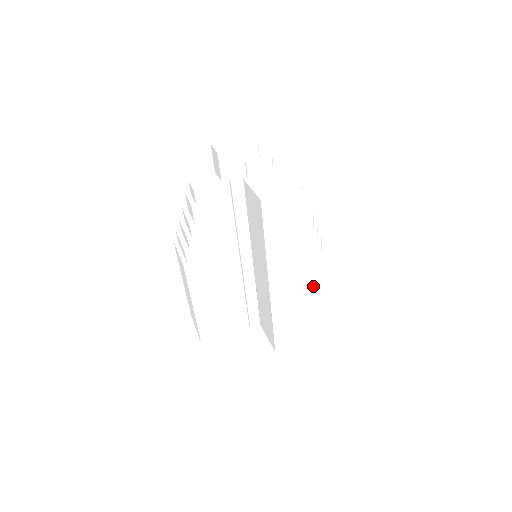
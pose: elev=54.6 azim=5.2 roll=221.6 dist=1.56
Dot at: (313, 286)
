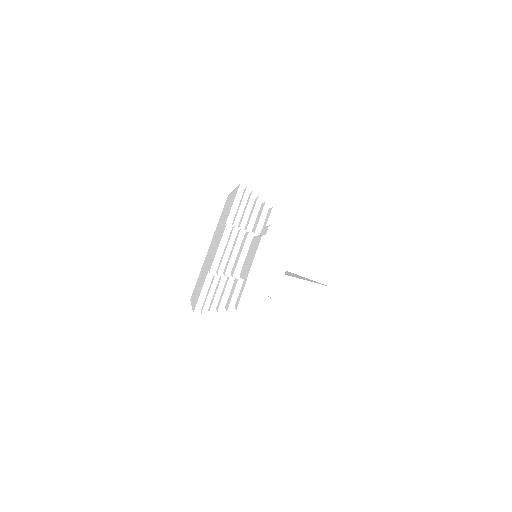
Dot at: occluded
